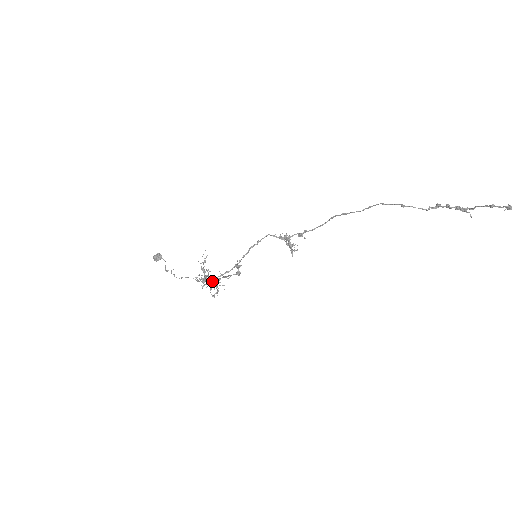
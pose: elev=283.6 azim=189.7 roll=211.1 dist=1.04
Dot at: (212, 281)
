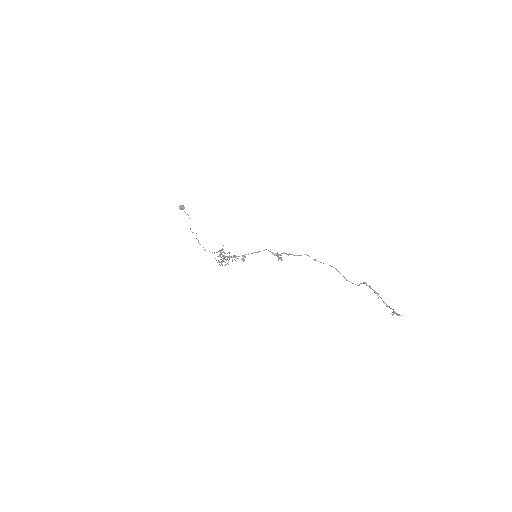
Dot at: occluded
